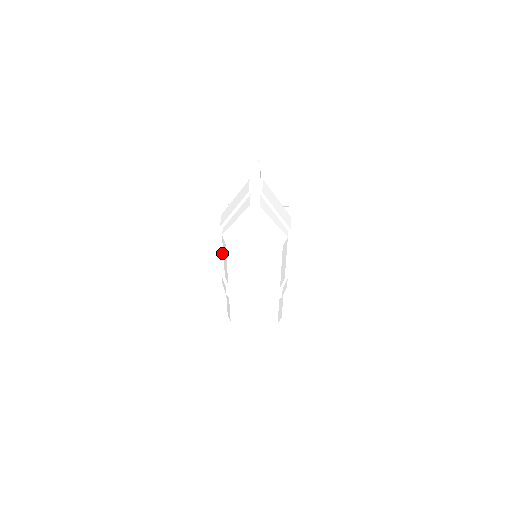
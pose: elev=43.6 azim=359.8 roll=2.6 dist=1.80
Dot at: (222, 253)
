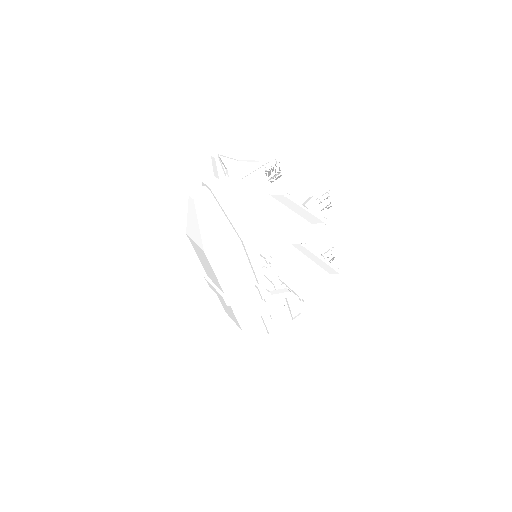
Dot at: occluded
